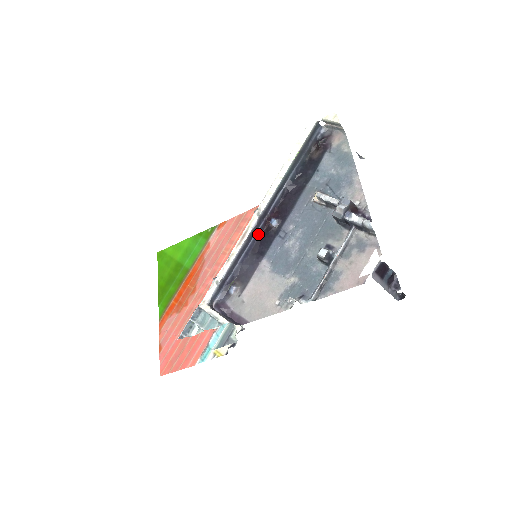
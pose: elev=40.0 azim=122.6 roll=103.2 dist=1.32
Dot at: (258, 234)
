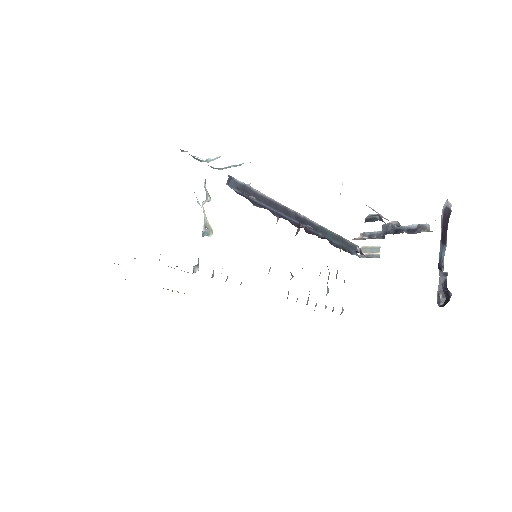
Dot at: (290, 221)
